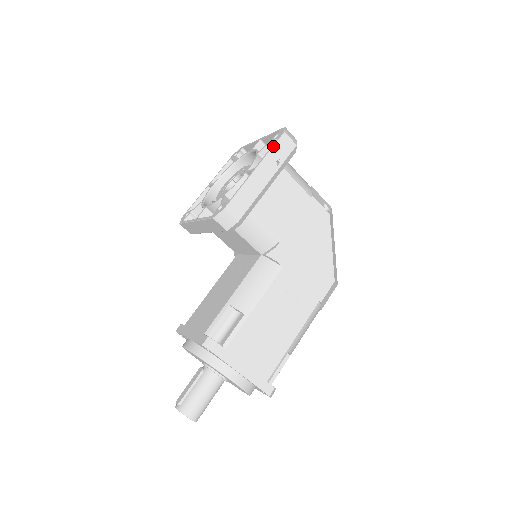
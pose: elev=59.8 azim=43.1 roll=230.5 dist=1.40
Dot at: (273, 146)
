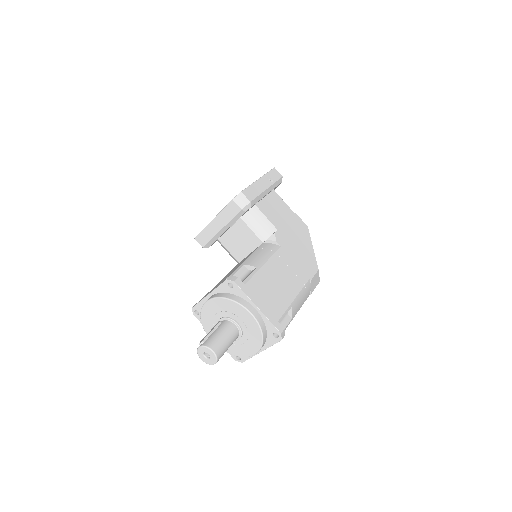
Dot at: (268, 172)
